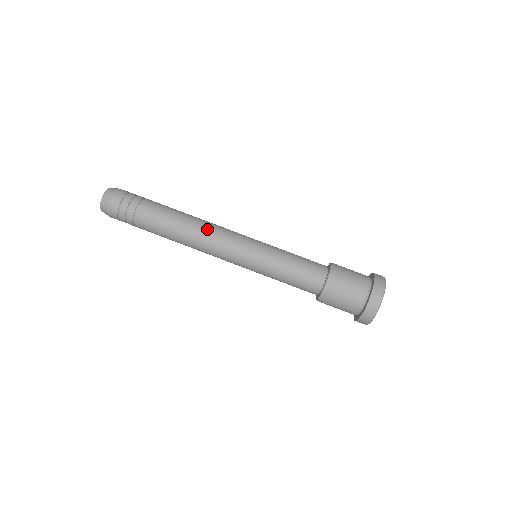
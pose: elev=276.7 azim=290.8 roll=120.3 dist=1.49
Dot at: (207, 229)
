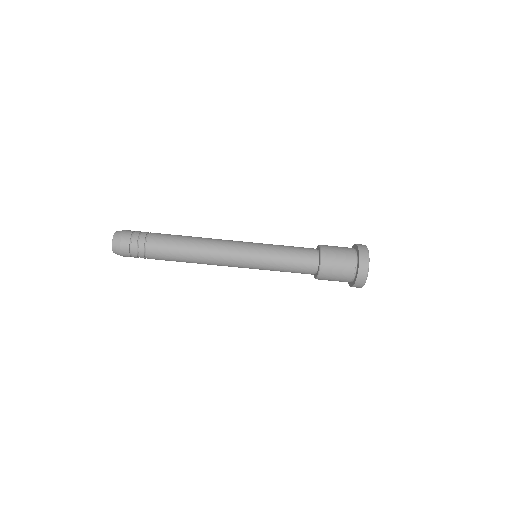
Dot at: (208, 261)
